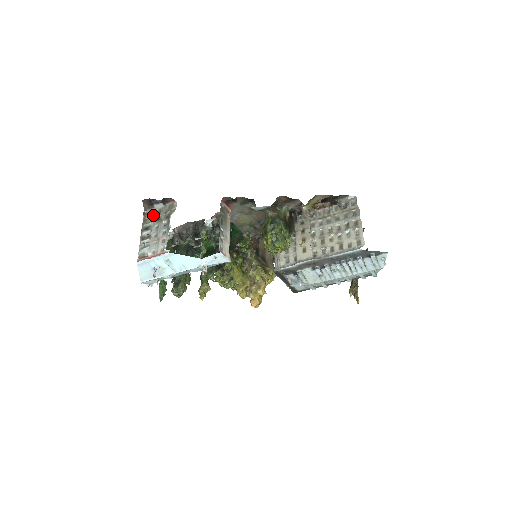
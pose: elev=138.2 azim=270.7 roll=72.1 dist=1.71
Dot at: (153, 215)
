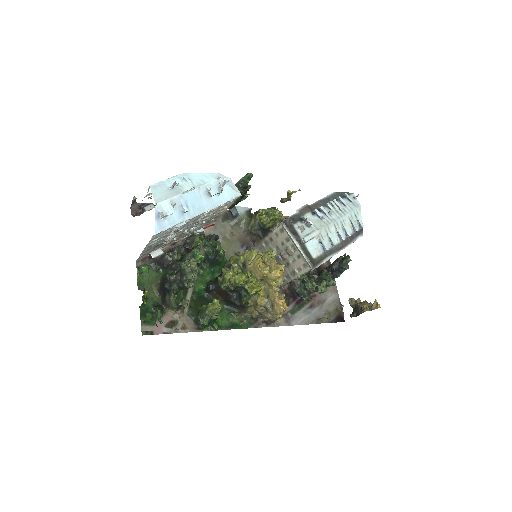
Dot at: occluded
